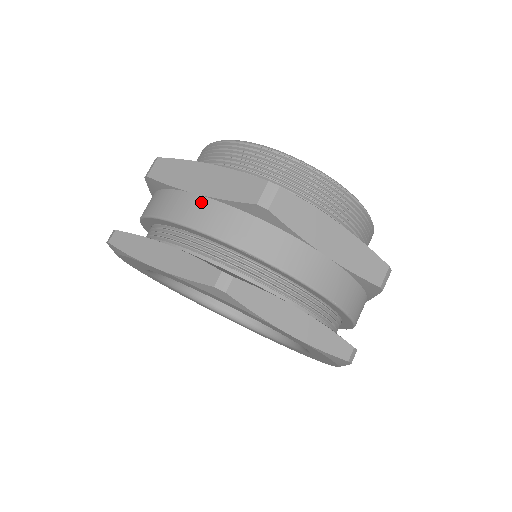
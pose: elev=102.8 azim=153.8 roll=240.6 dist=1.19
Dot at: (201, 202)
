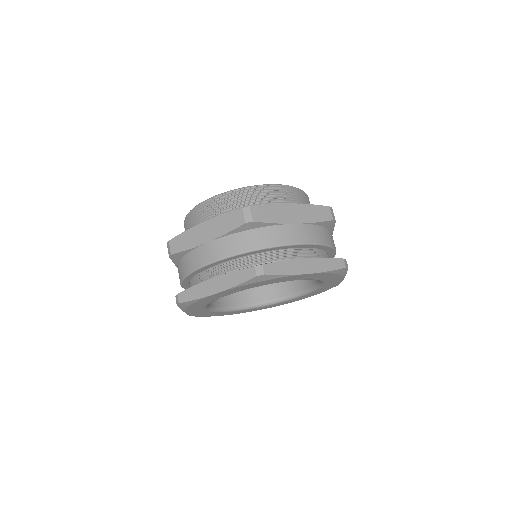
Dot at: (215, 244)
